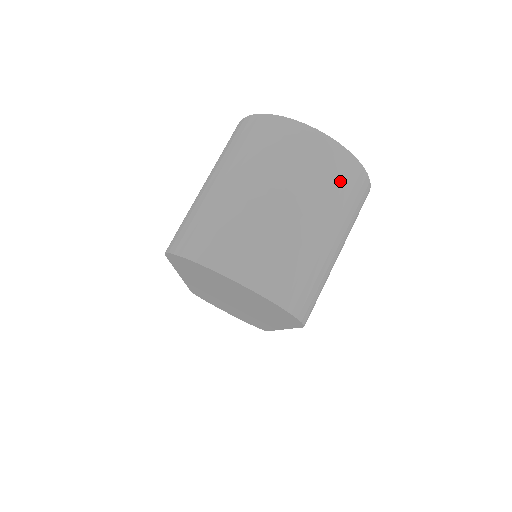
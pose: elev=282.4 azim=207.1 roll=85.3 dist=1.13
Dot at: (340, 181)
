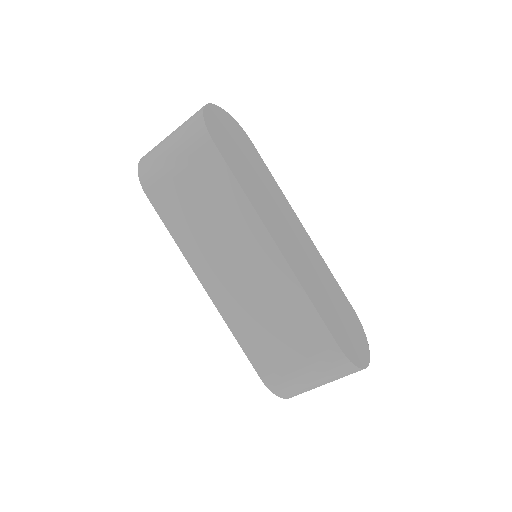
Dot at: occluded
